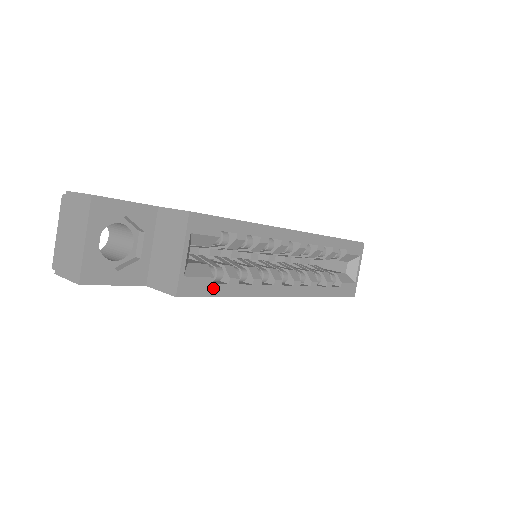
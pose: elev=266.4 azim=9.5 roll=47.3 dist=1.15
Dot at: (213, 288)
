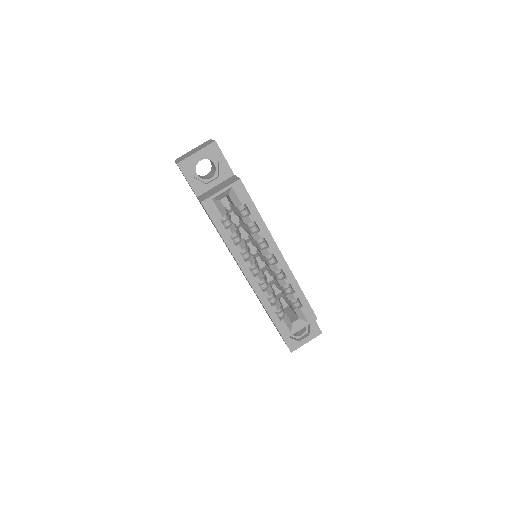
Dot at: (218, 221)
